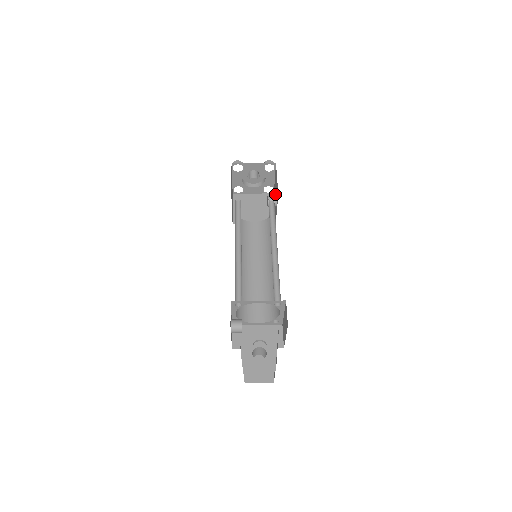
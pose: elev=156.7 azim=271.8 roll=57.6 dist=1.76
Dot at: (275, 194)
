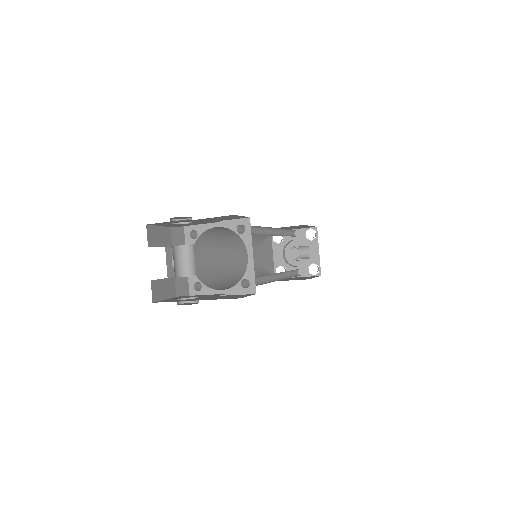
Dot at: occluded
